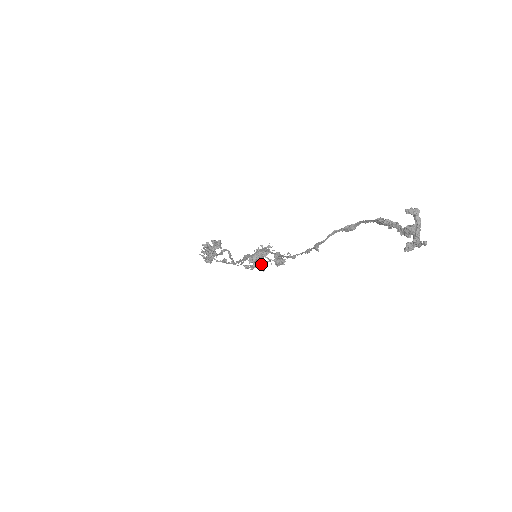
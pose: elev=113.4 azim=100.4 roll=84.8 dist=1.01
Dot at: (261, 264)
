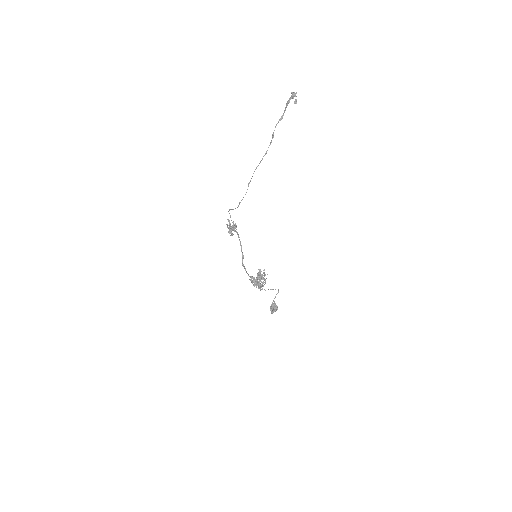
Dot at: (260, 278)
